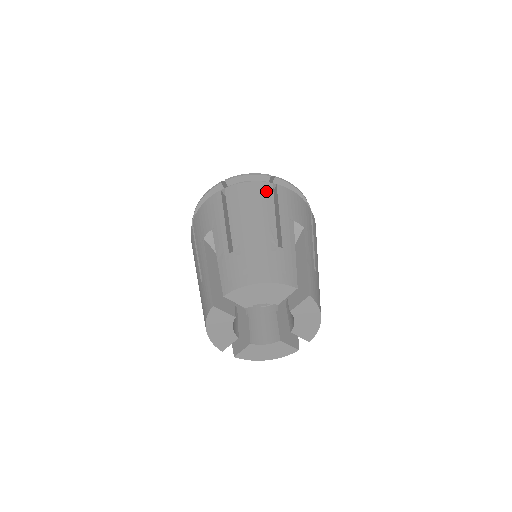
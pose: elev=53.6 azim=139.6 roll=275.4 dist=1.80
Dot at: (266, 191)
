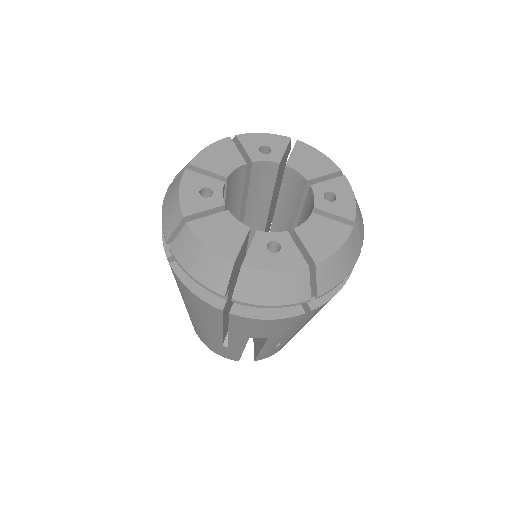
Dot at: occluded
